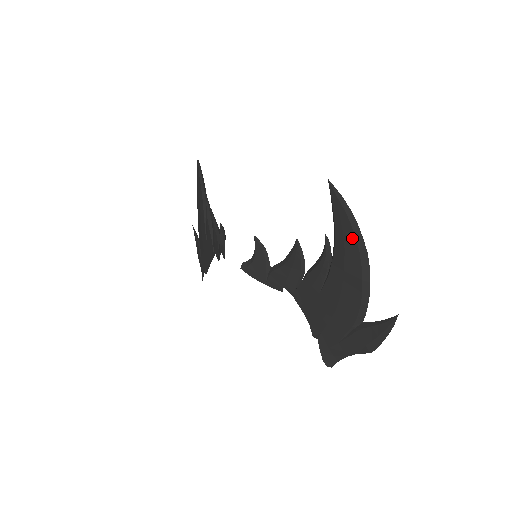
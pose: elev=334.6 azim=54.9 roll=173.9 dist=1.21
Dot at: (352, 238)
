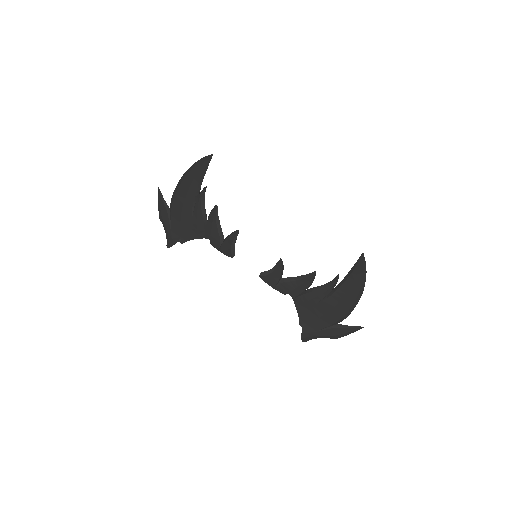
Dot at: (359, 285)
